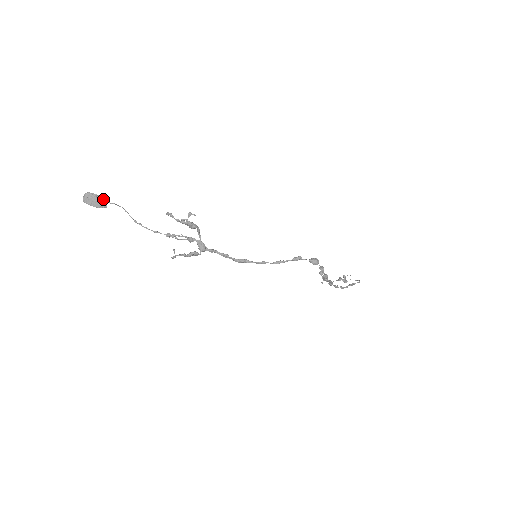
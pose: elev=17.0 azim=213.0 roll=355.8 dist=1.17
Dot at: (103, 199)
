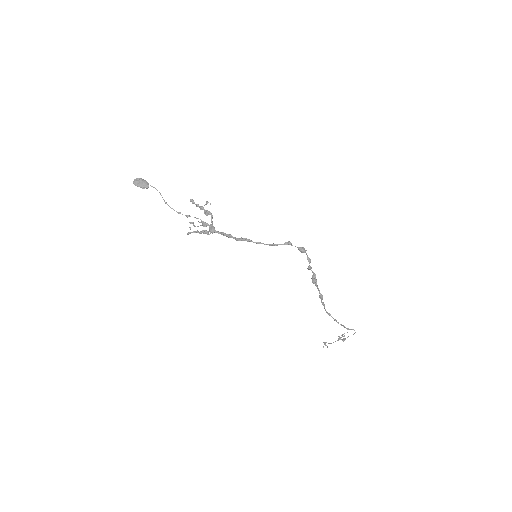
Dot at: (147, 182)
